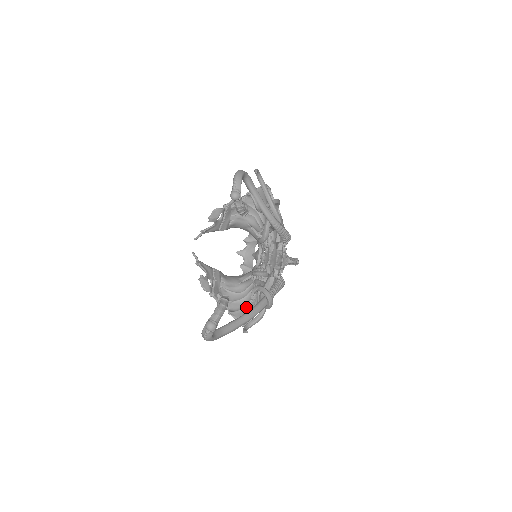
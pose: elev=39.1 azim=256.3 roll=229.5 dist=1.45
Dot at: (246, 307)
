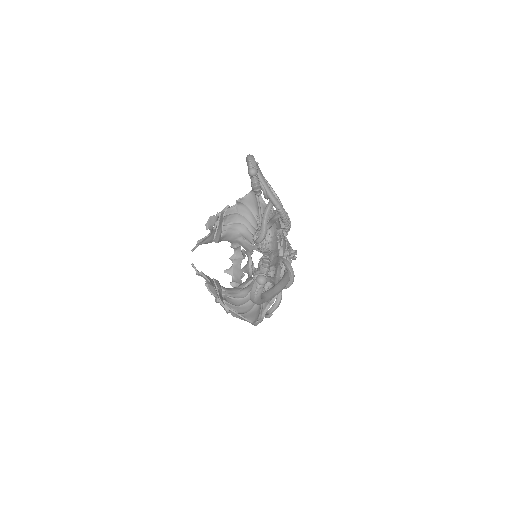
Dot at: (253, 308)
